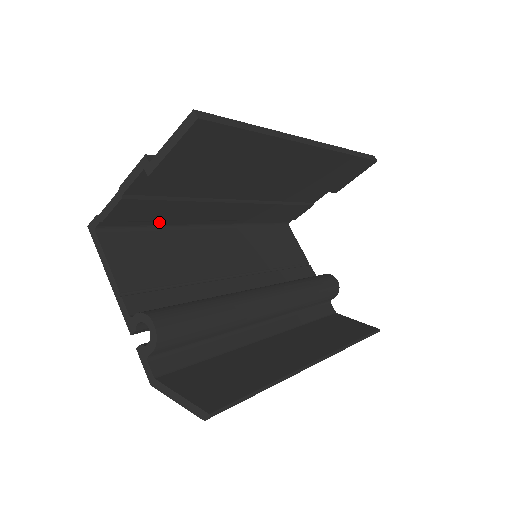
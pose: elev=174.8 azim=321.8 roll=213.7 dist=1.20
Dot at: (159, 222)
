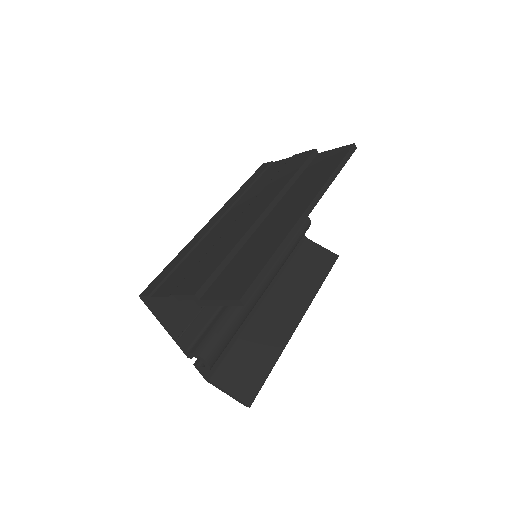
Dot at: occluded
